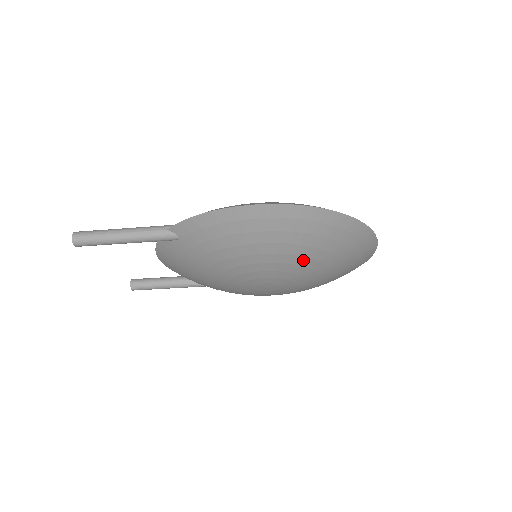
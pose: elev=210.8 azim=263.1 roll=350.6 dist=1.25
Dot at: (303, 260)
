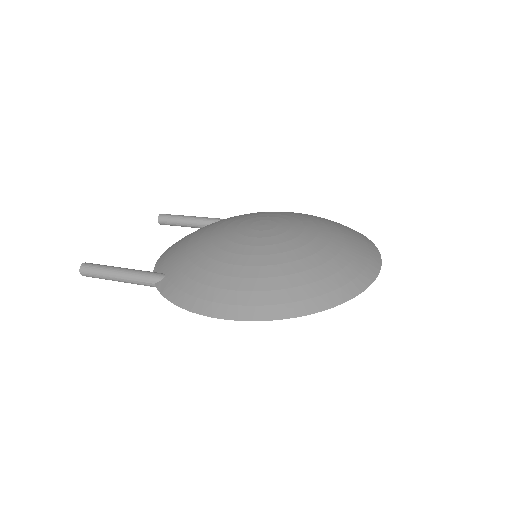
Dot at: occluded
